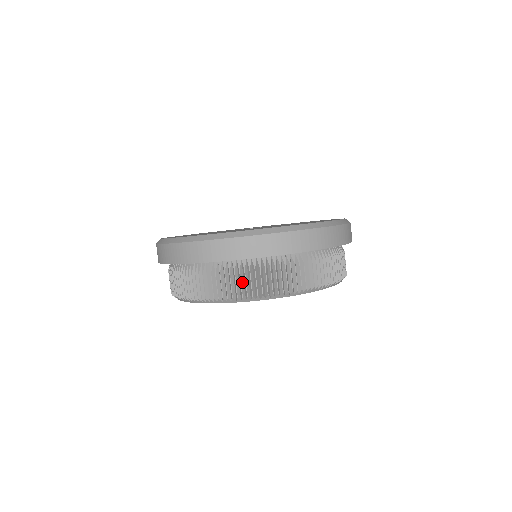
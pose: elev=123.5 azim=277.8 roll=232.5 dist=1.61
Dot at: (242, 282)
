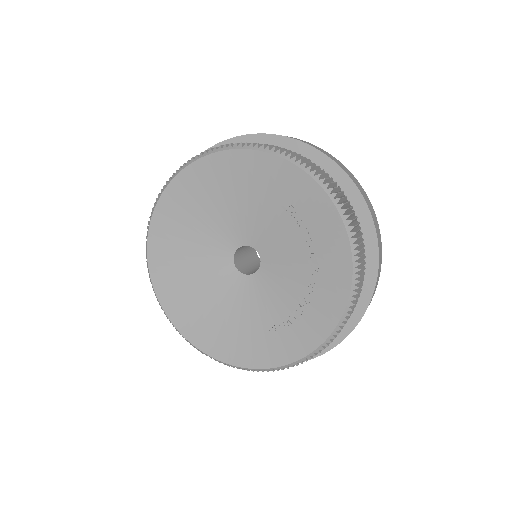
Dot at: occluded
